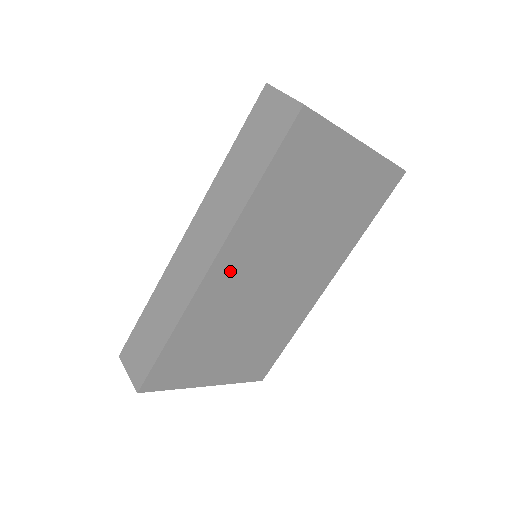
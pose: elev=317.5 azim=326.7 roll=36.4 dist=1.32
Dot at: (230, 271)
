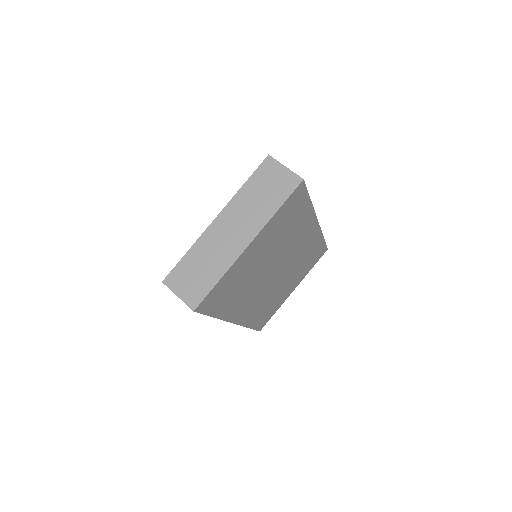
Dot at: (246, 310)
